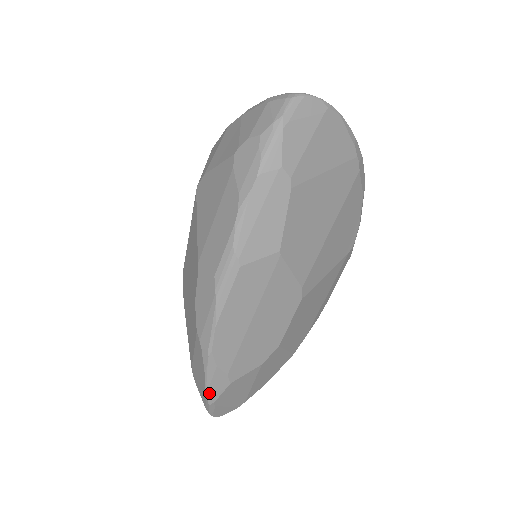
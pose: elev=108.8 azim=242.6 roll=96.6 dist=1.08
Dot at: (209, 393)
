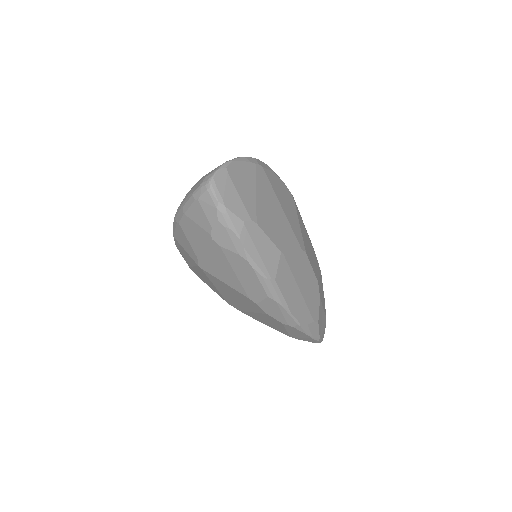
Dot at: (314, 337)
